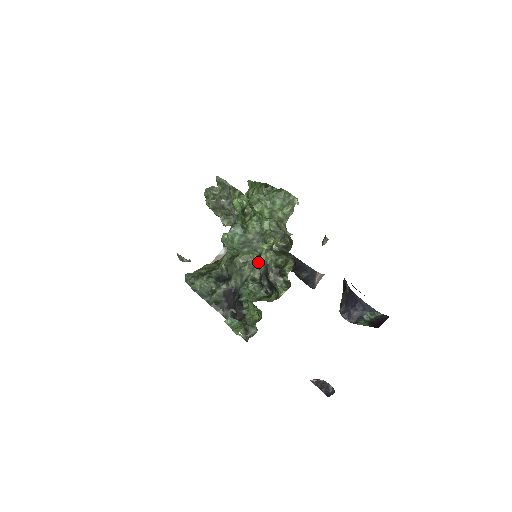
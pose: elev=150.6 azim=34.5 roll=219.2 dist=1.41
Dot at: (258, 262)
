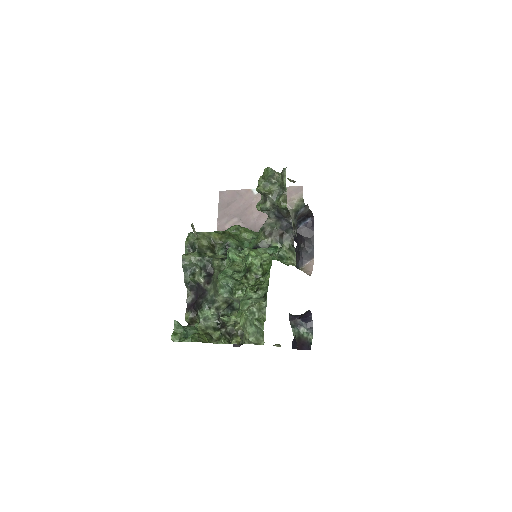
Dot at: (221, 318)
